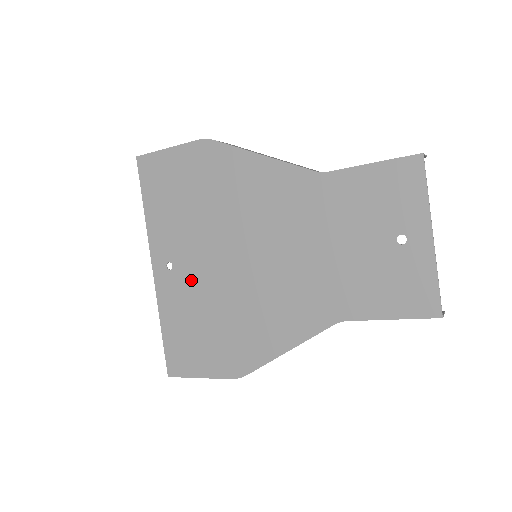
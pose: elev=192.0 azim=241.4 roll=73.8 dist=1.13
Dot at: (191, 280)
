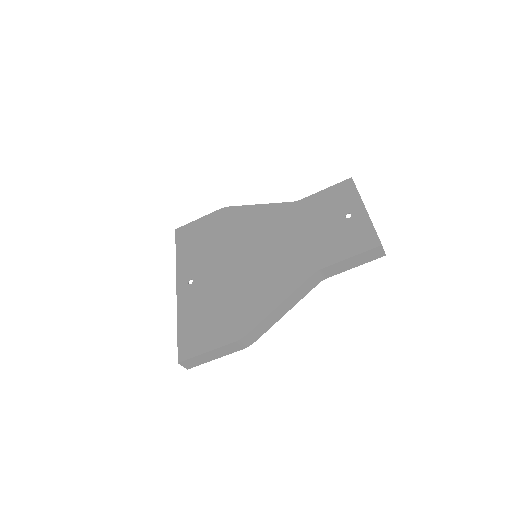
Dot at: (207, 285)
